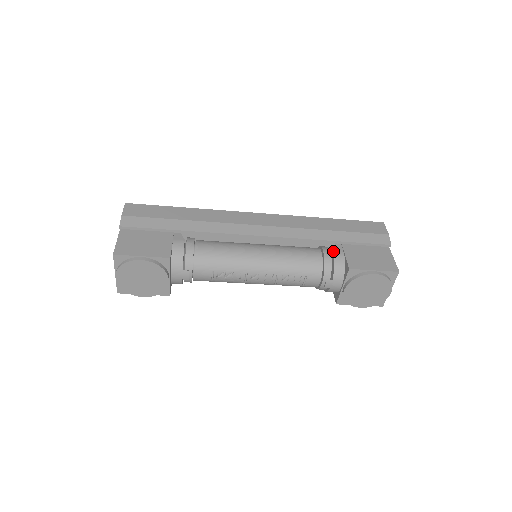
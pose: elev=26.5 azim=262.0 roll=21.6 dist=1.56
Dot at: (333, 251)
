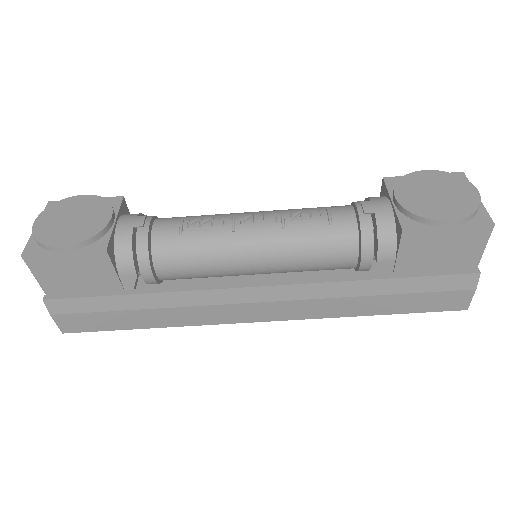
Dot at: occluded
